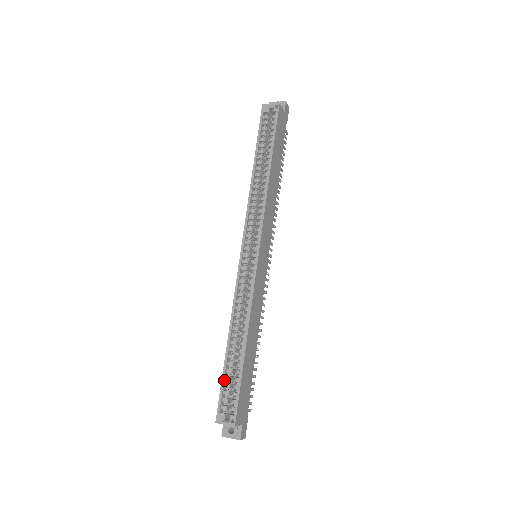
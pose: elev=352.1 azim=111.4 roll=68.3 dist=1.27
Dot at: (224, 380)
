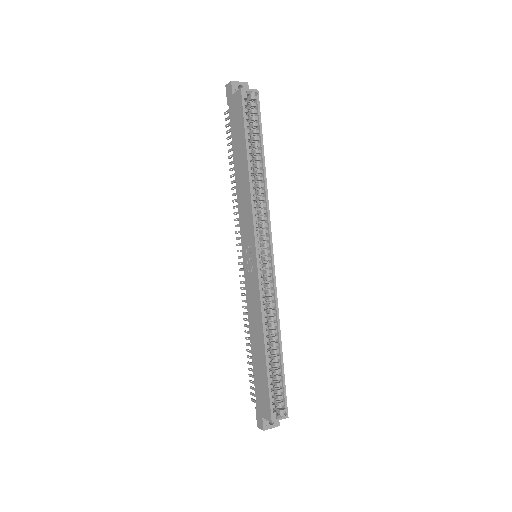
Dot at: (270, 383)
